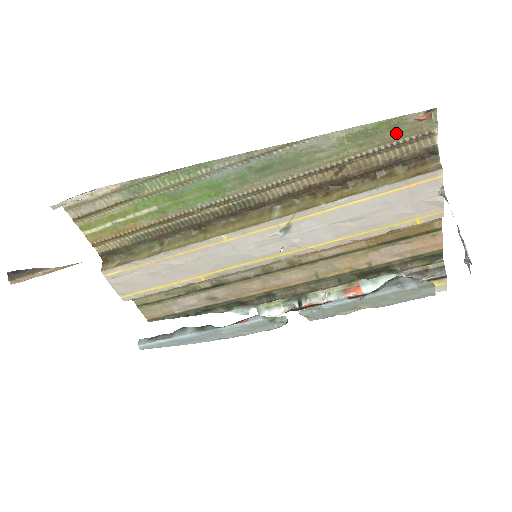
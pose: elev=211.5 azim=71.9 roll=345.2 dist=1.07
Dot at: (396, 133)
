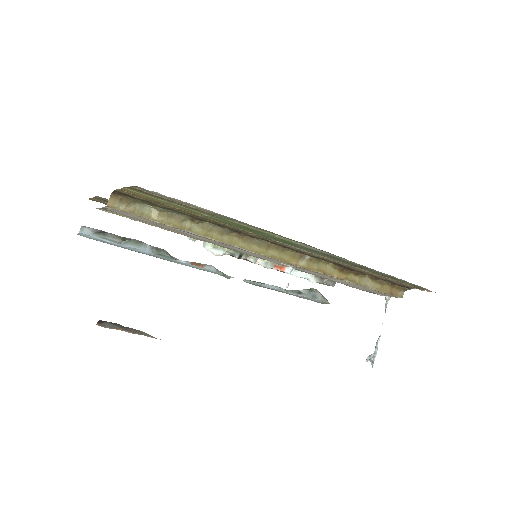
Dot at: (411, 284)
